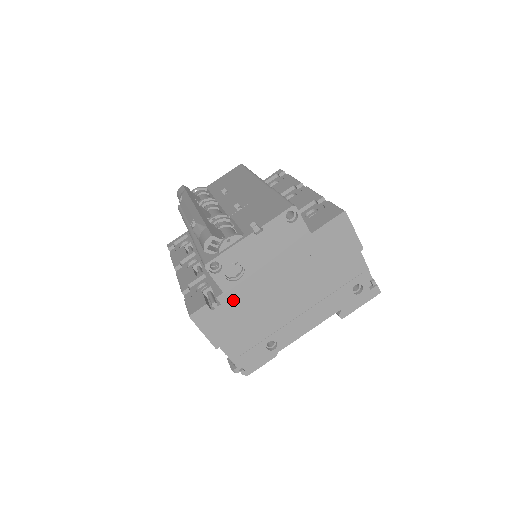
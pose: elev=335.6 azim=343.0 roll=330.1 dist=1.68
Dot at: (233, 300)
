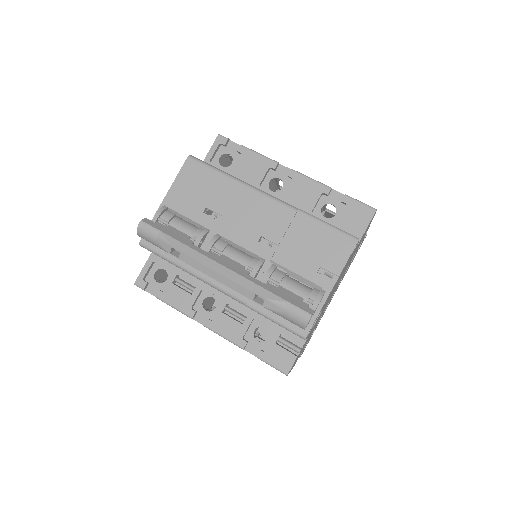
Dot at: (309, 335)
